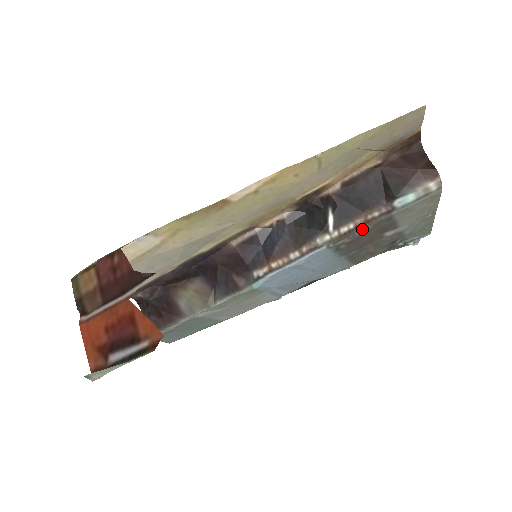
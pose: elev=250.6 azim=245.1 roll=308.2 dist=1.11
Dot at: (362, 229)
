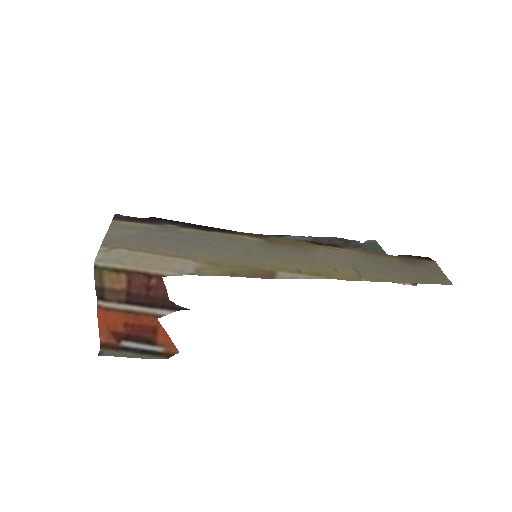
Dot at: occluded
